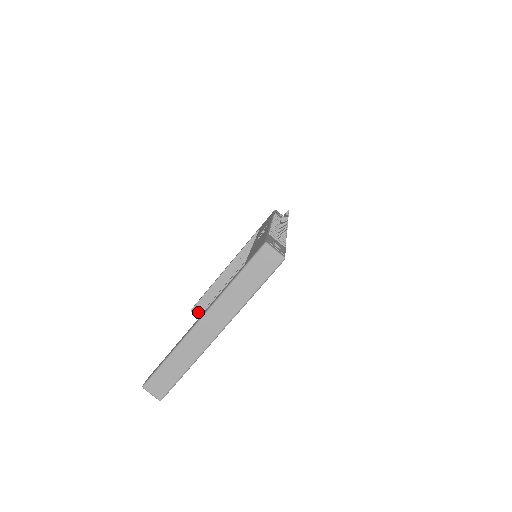
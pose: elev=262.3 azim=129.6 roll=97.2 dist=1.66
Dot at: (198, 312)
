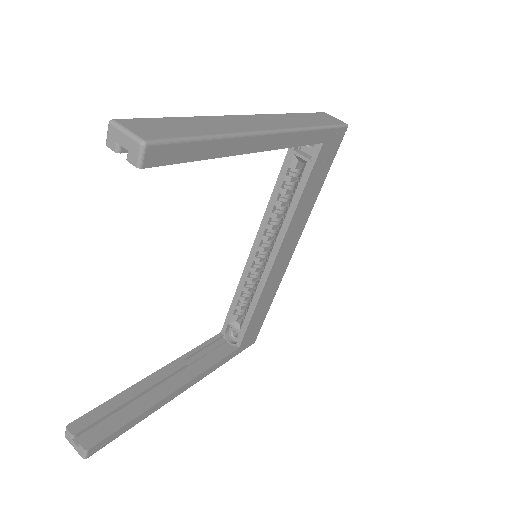
Dot at: (79, 437)
